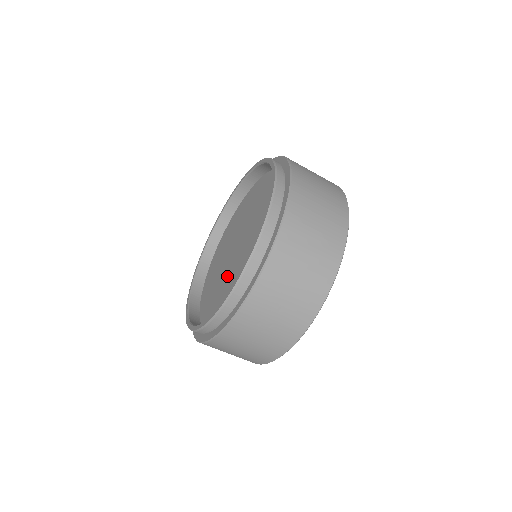
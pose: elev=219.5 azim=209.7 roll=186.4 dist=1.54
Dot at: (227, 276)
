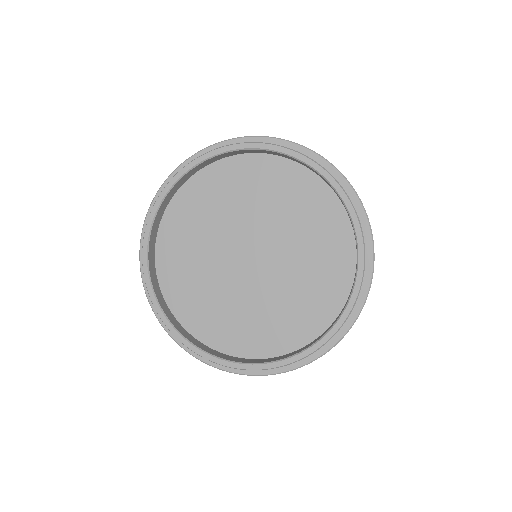
Dot at: (237, 290)
